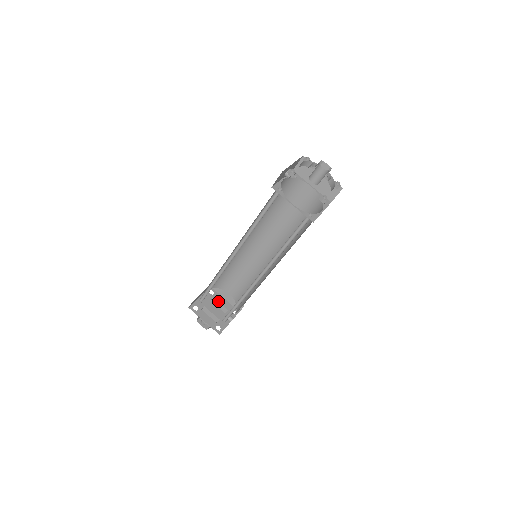
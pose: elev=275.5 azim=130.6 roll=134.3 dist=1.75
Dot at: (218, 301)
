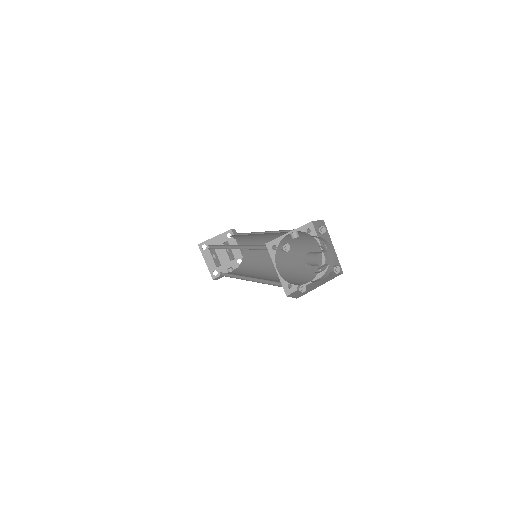
Dot at: occluded
